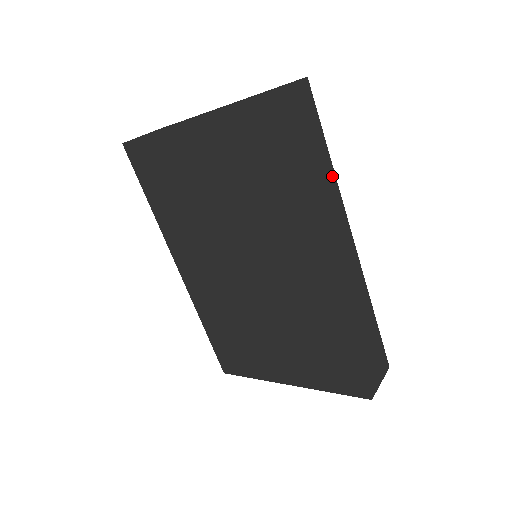
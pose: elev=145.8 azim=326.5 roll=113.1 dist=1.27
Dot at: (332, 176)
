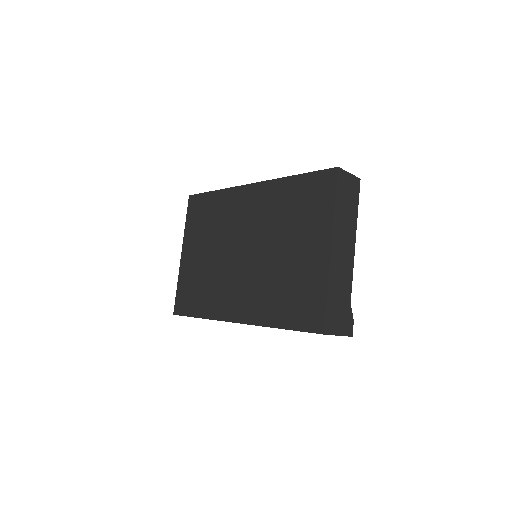
Dot at: occluded
